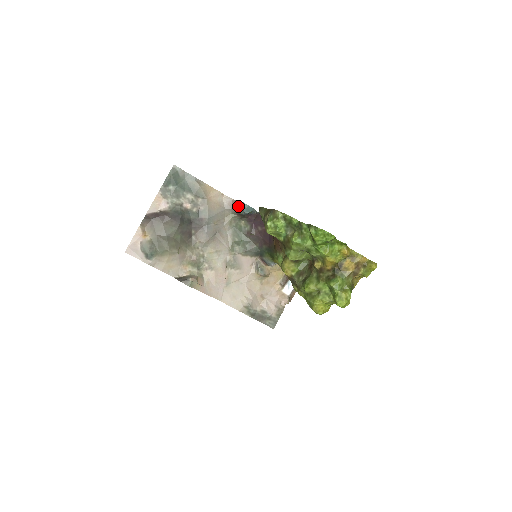
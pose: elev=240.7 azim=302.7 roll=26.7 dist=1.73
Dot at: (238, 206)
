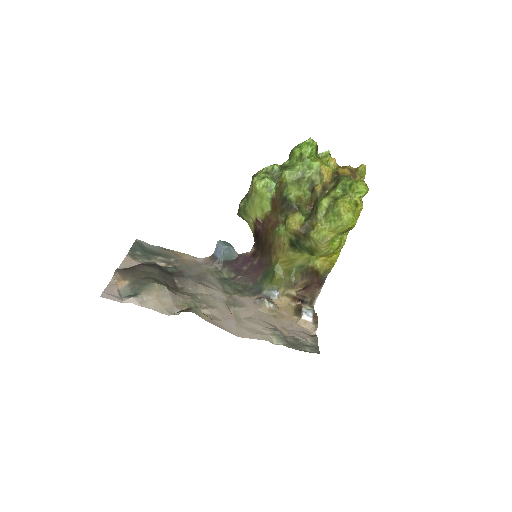
Dot at: (214, 256)
